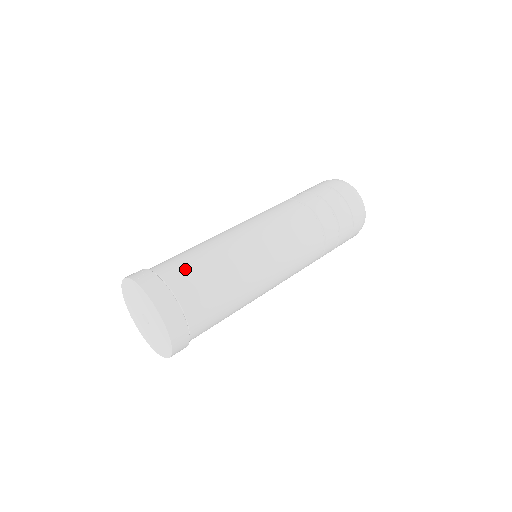
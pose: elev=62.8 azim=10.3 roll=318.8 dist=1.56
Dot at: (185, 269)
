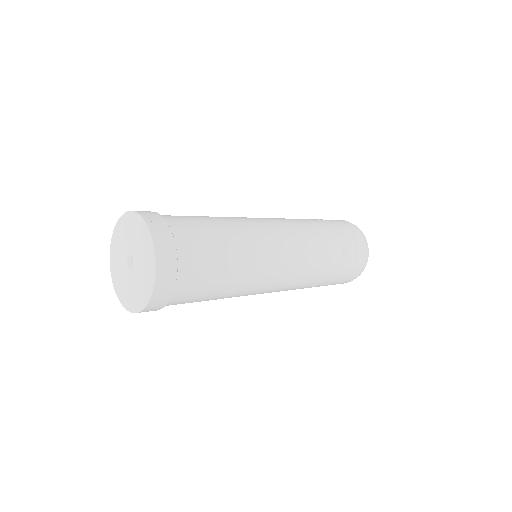
Dot at: (198, 235)
